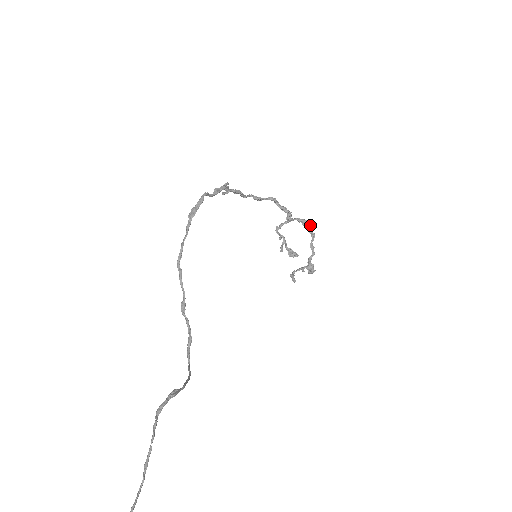
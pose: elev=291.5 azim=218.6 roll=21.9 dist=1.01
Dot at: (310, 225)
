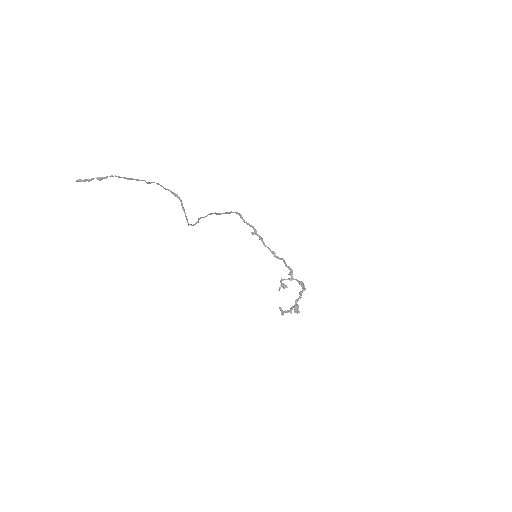
Dot at: (304, 285)
